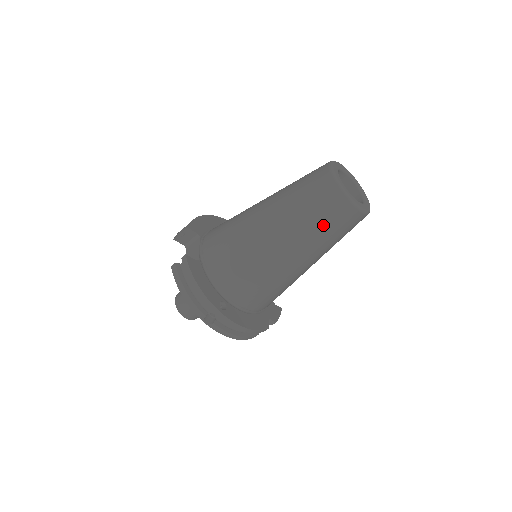
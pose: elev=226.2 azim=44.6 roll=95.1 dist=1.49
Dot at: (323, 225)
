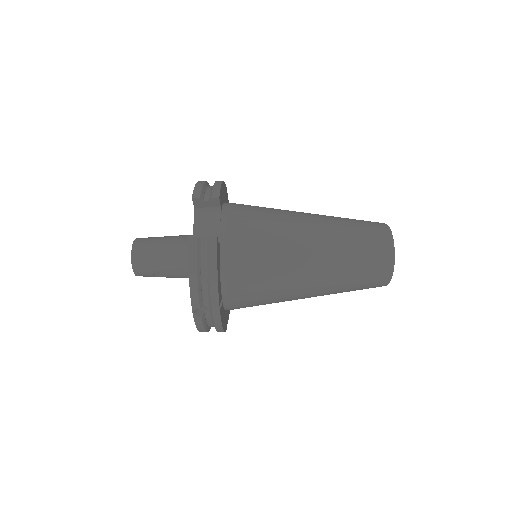
Dot at: (357, 282)
